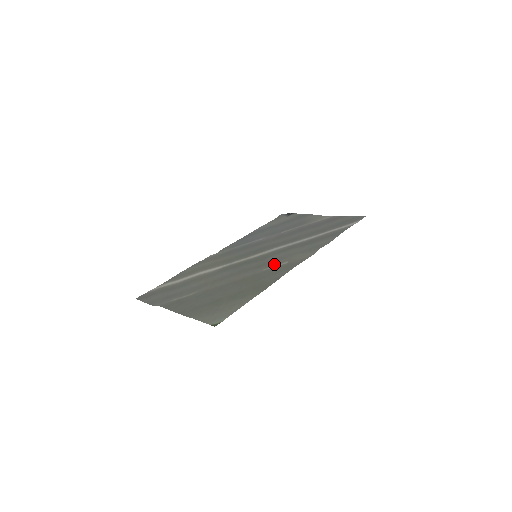
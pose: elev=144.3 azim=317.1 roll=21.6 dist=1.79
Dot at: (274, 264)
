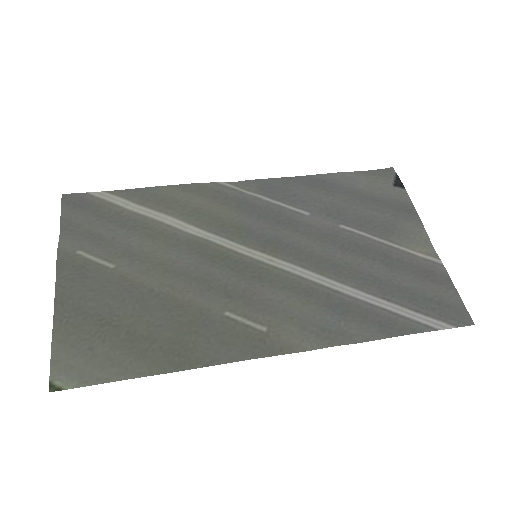
Dot at: (248, 313)
